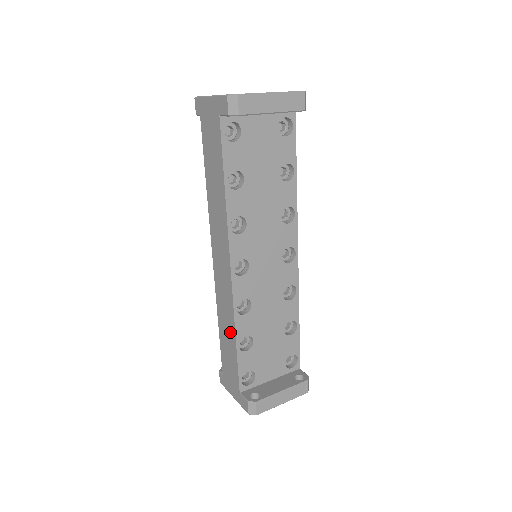
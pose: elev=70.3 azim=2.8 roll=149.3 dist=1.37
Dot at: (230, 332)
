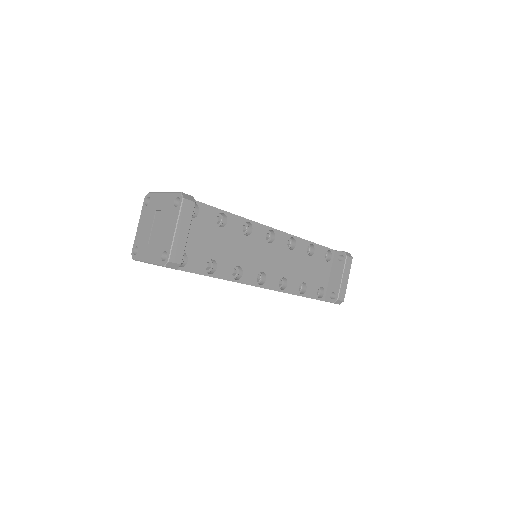
Dot at: occluded
